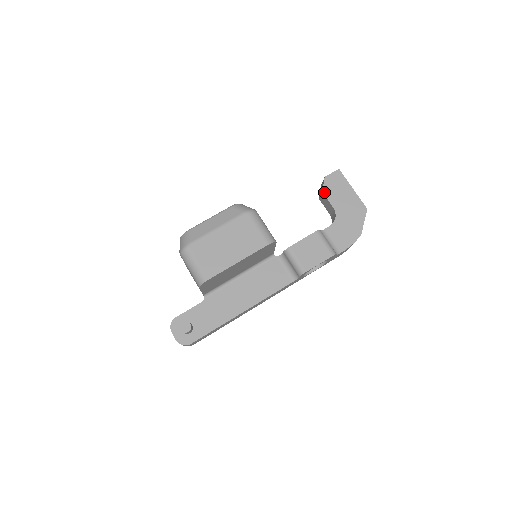
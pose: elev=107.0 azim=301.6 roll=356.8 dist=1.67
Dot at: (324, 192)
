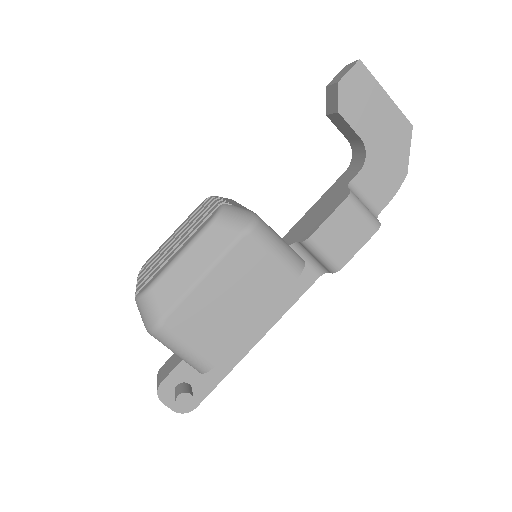
Dot at: (342, 112)
